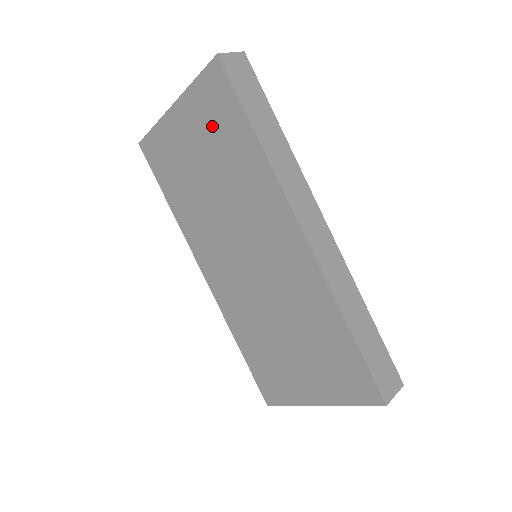
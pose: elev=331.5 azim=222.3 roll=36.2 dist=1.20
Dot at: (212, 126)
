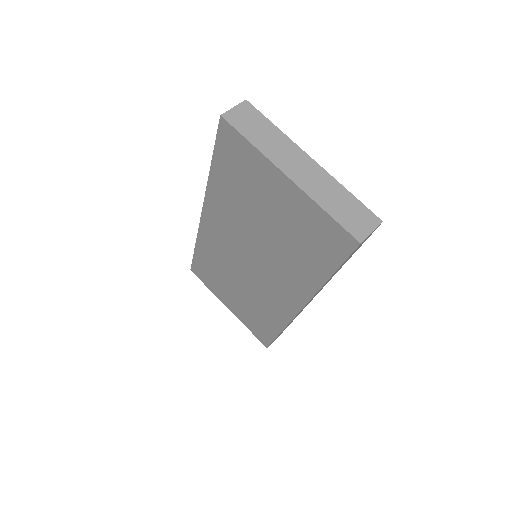
Dot at: (305, 233)
